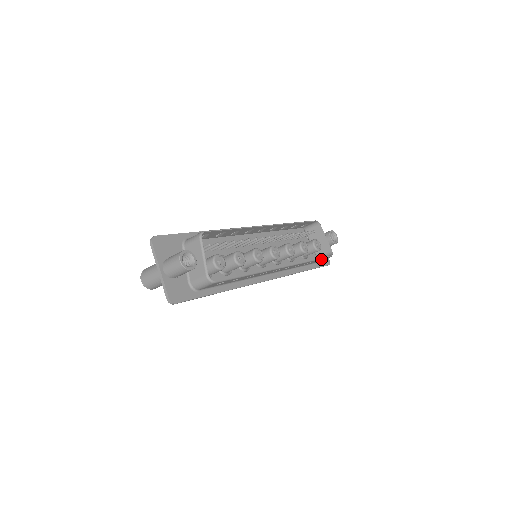
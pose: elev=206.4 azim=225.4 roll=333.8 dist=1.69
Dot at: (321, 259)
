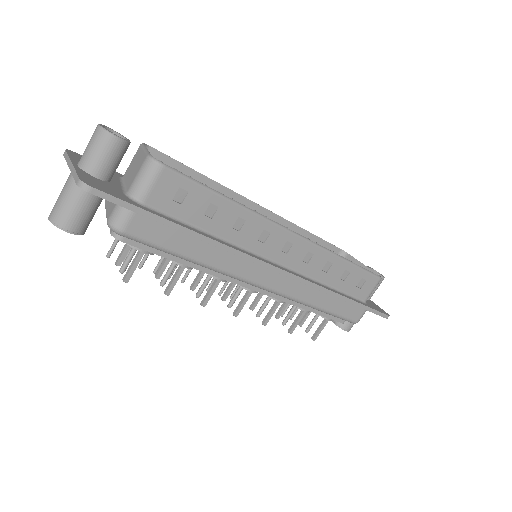
Dot at: (364, 275)
